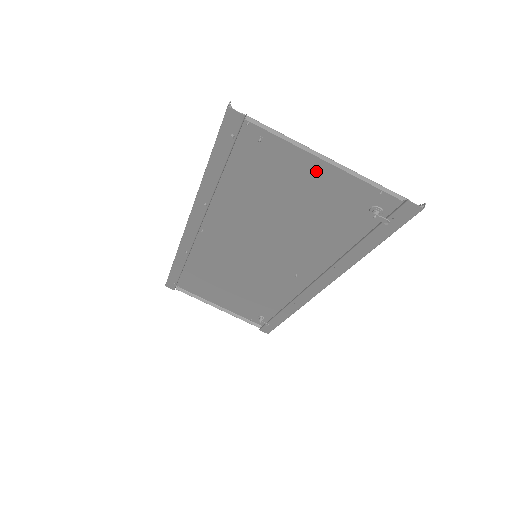
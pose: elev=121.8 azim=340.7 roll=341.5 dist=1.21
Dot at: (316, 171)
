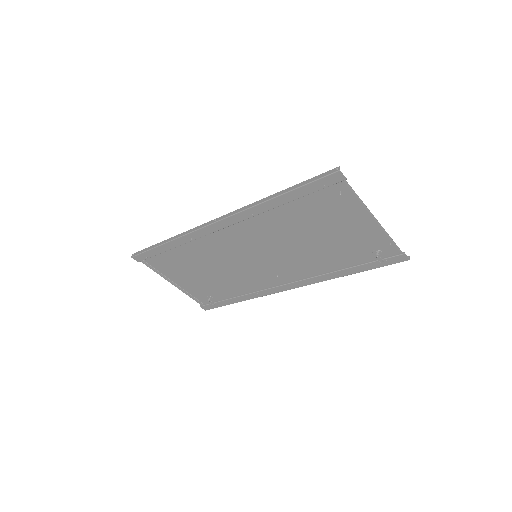
Dot at: (359, 221)
